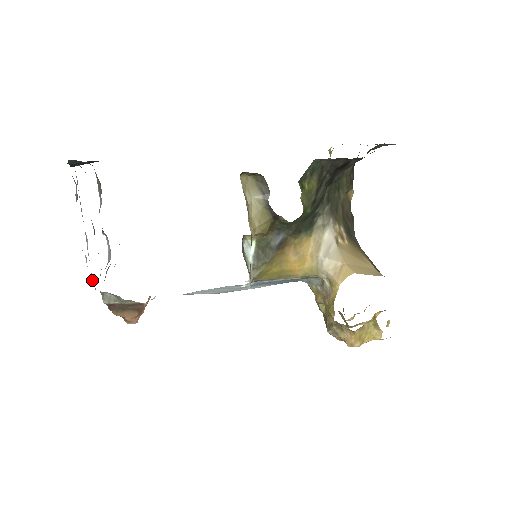
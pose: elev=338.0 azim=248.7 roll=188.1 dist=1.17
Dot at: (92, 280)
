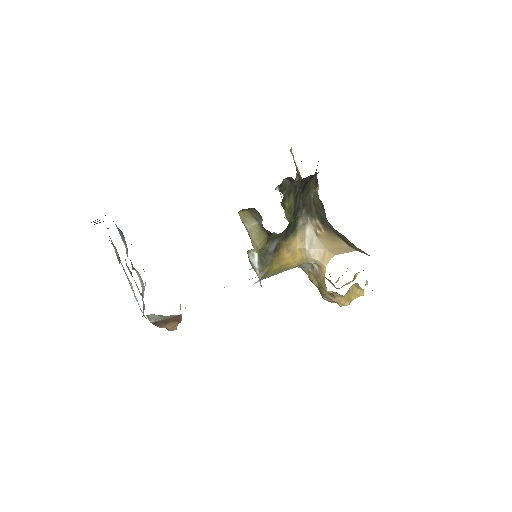
Dot at: (141, 311)
